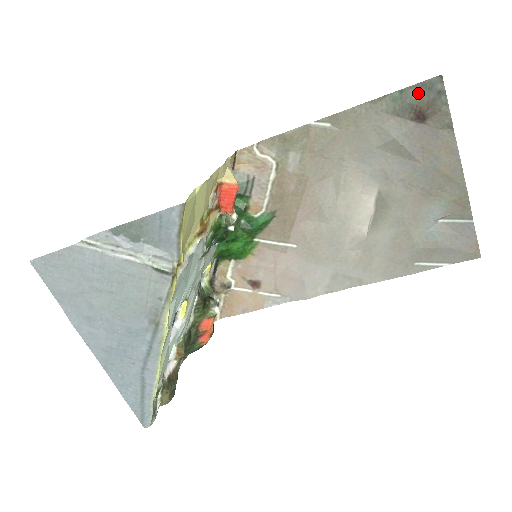
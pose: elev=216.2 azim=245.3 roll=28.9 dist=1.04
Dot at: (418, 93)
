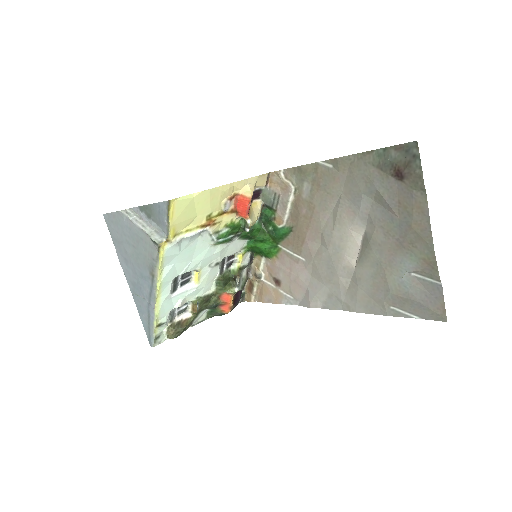
Dot at: (397, 153)
